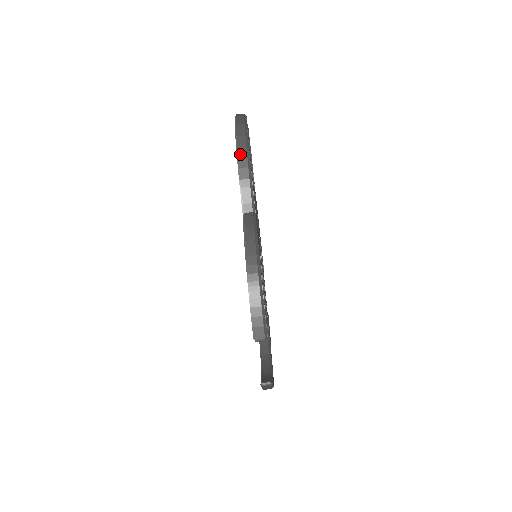
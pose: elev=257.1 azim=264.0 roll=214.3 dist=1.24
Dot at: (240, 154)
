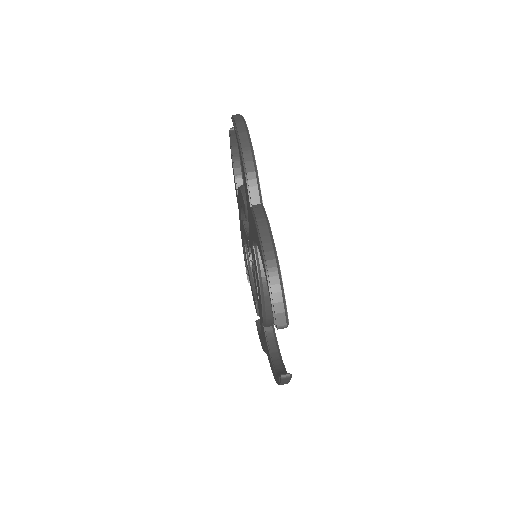
Dot at: (244, 148)
